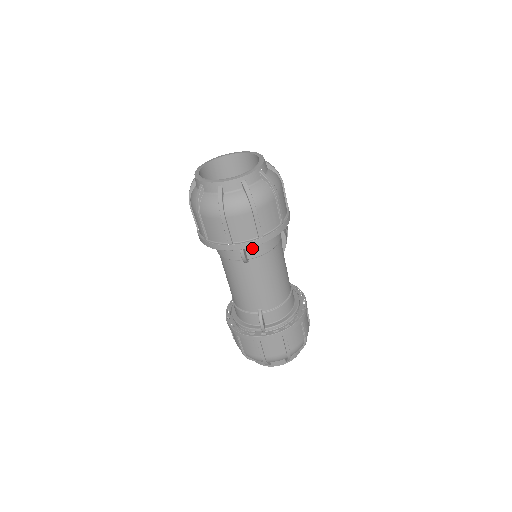
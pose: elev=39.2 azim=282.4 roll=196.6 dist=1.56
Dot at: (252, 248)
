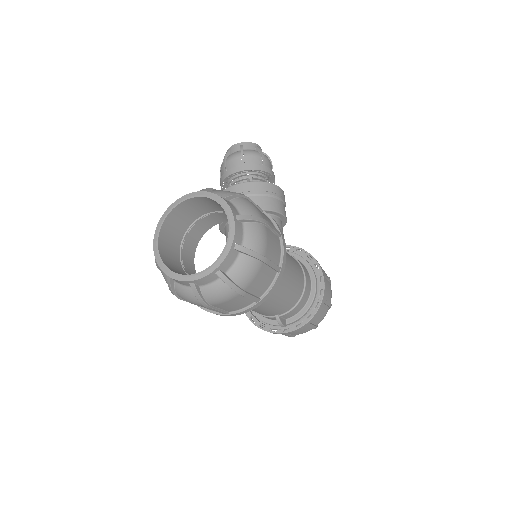
Dot at: occluded
